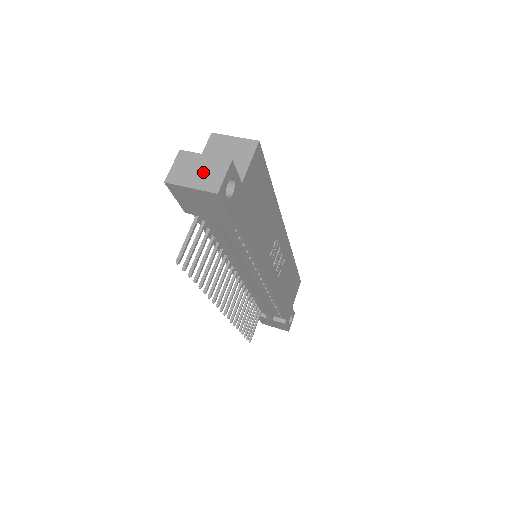
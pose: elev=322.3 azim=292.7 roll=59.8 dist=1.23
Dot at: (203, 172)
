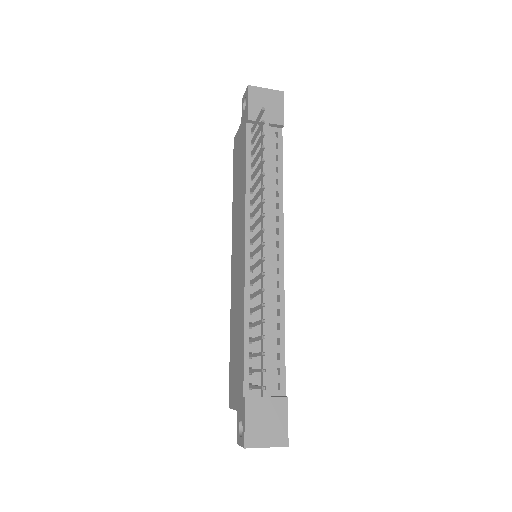
Dot at: occluded
